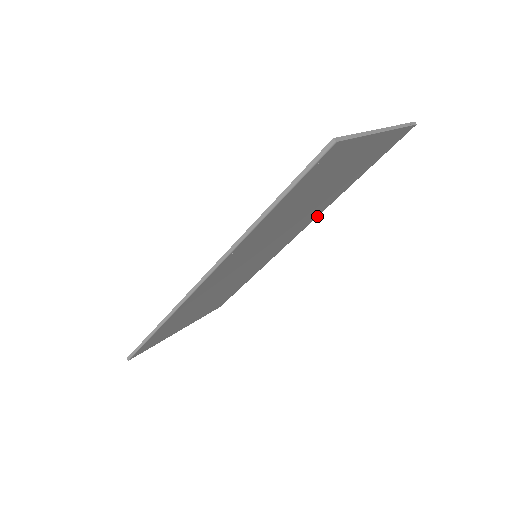
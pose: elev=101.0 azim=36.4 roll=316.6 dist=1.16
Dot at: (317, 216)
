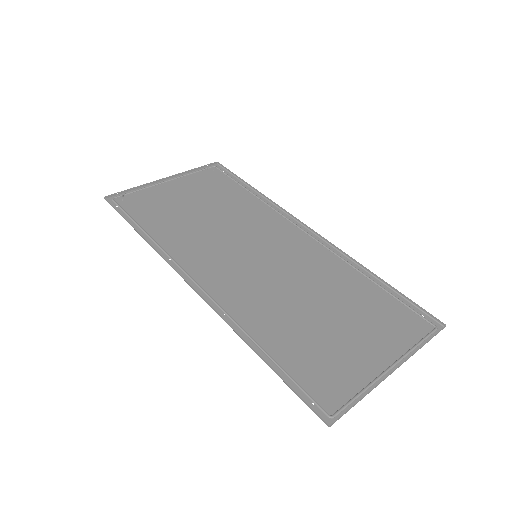
Dot at: (333, 248)
